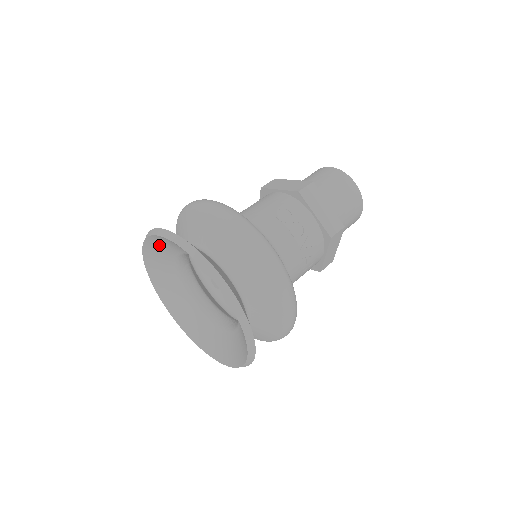
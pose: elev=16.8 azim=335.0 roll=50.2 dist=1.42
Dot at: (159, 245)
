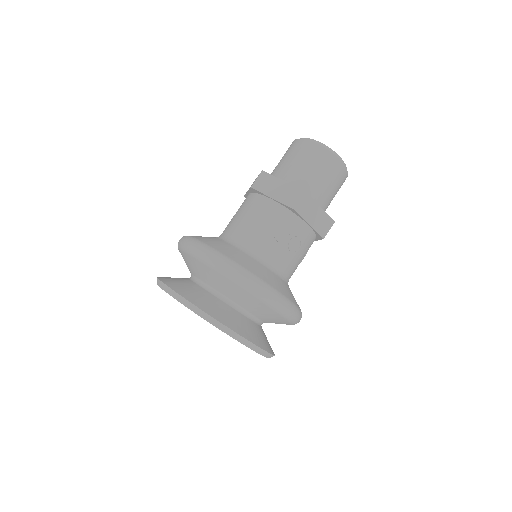
Dot at: occluded
